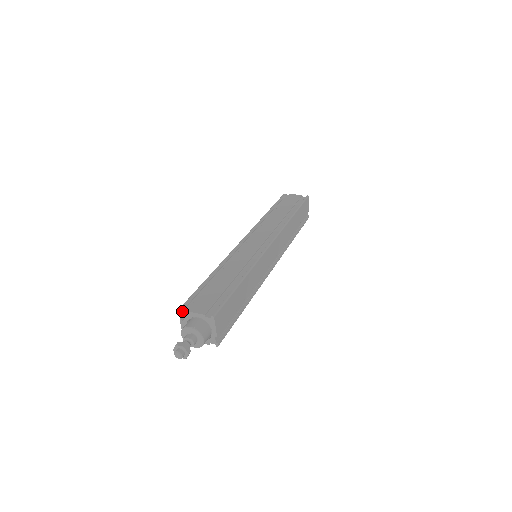
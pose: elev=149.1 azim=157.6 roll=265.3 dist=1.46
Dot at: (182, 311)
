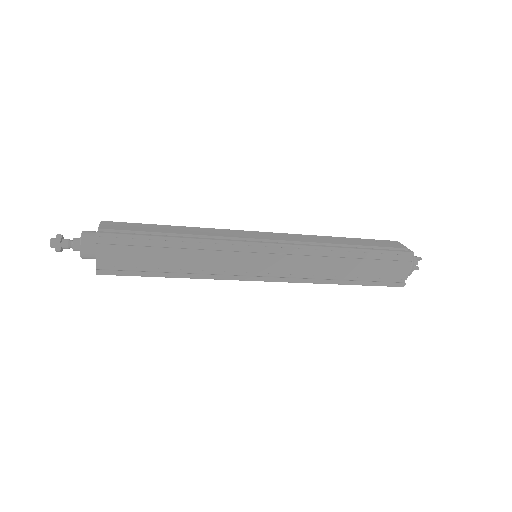
Dot at: occluded
